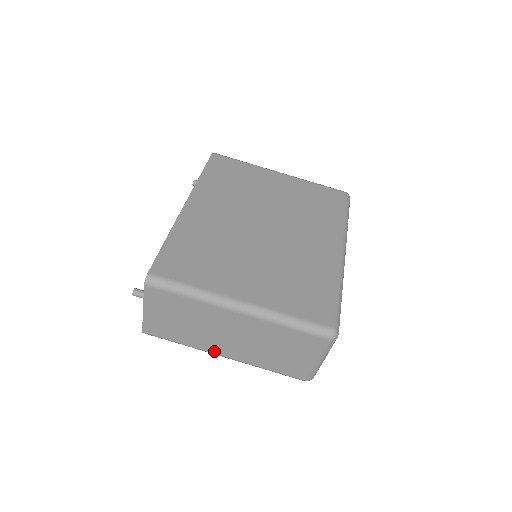
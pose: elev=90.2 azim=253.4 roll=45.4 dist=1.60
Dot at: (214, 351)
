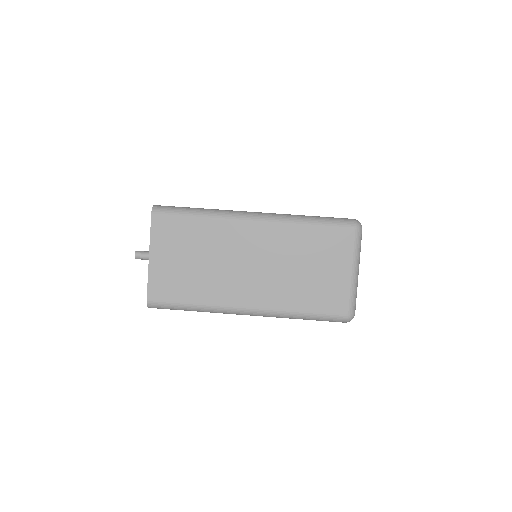
Dot at: (234, 303)
